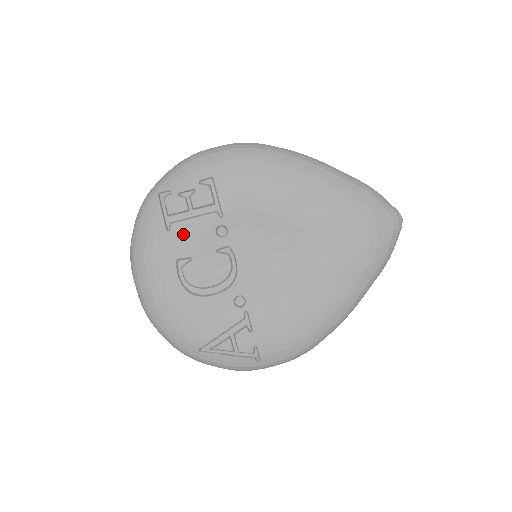
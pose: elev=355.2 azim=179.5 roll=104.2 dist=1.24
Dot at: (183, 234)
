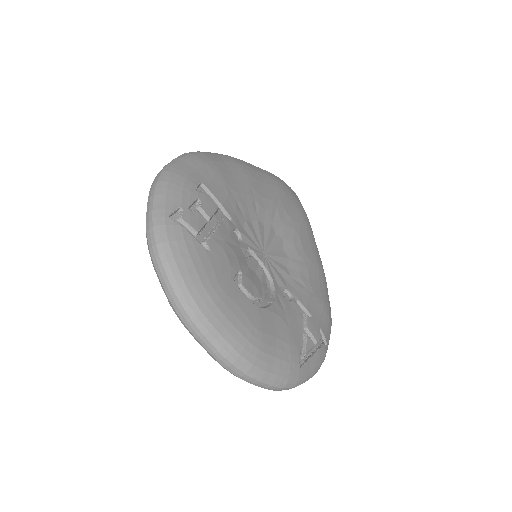
Dot at: (221, 248)
